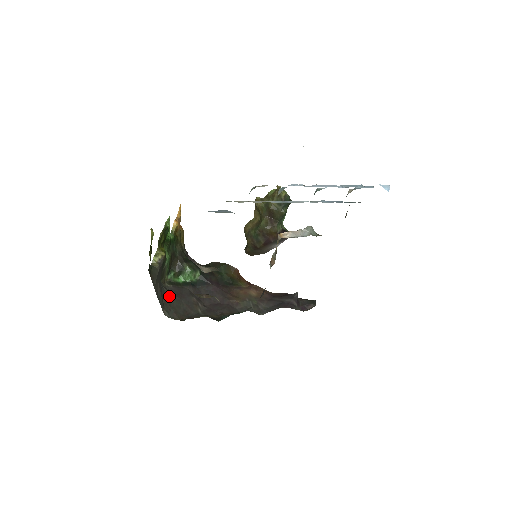
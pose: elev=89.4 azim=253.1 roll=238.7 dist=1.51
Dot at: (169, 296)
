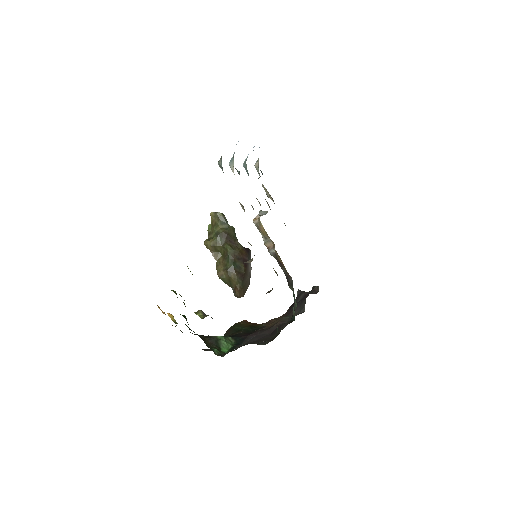
Dot at: occluded
